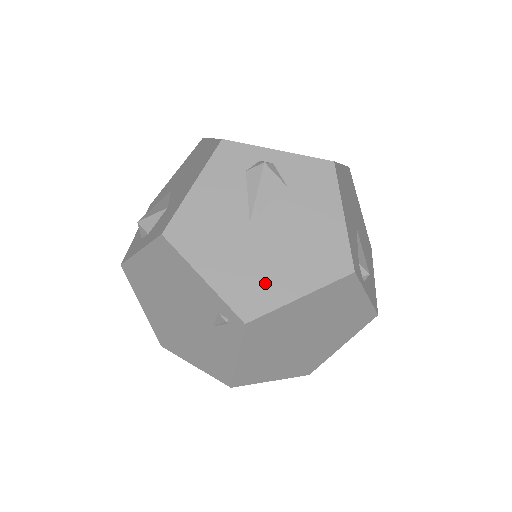
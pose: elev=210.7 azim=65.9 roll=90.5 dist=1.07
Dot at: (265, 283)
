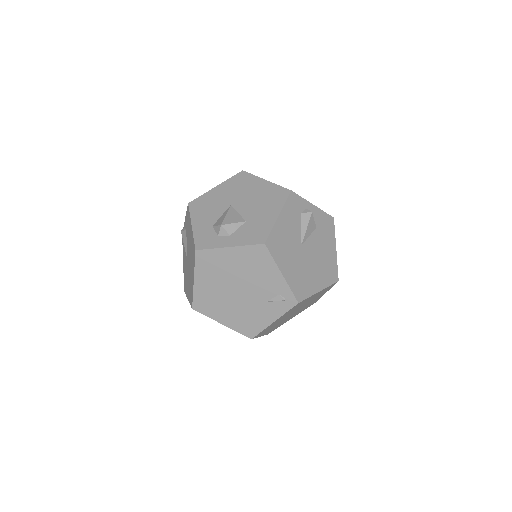
Dot at: (307, 281)
